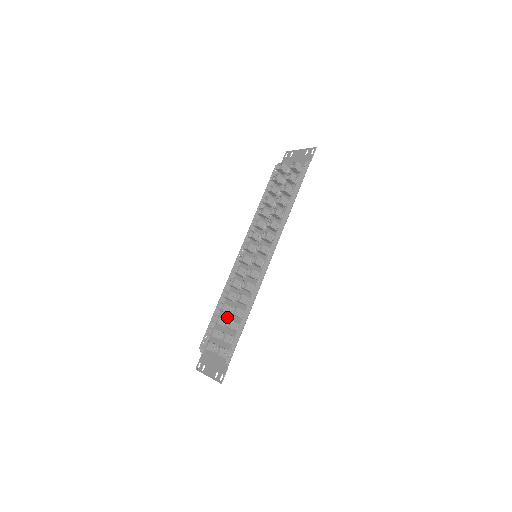
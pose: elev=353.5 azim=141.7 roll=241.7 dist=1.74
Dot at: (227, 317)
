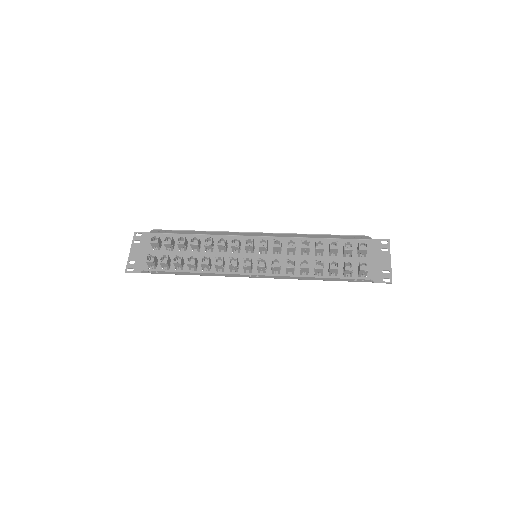
Dot at: (189, 247)
